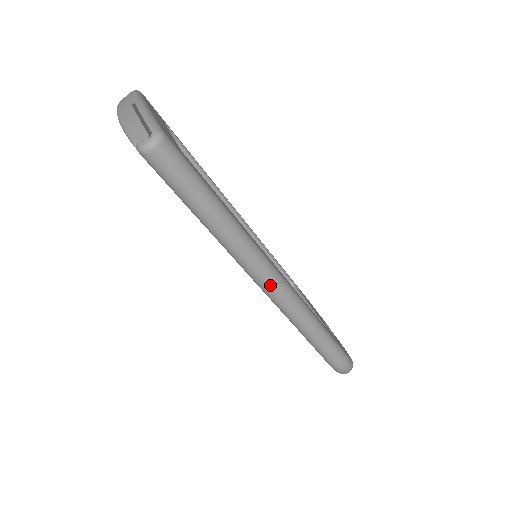
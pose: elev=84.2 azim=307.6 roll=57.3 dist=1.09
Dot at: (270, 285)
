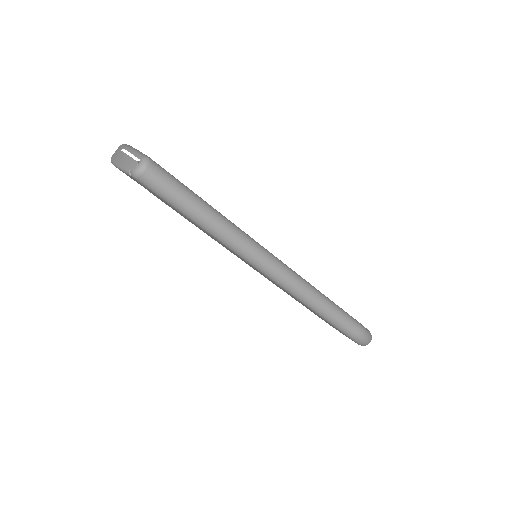
Dot at: (270, 268)
